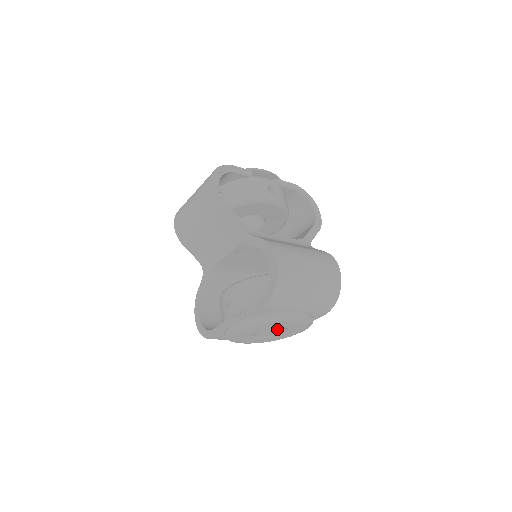
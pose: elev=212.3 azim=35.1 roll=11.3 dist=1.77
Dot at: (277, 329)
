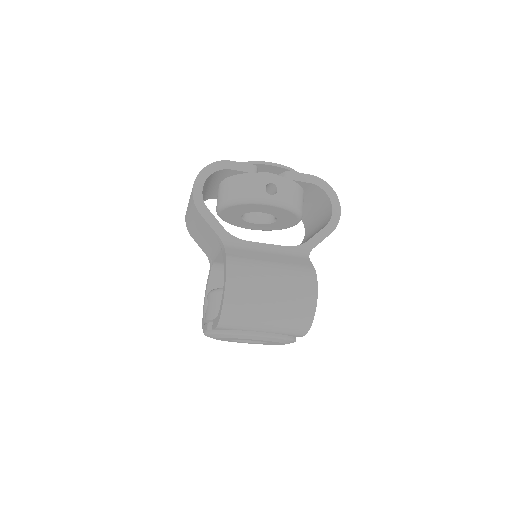
Dot at: occluded
